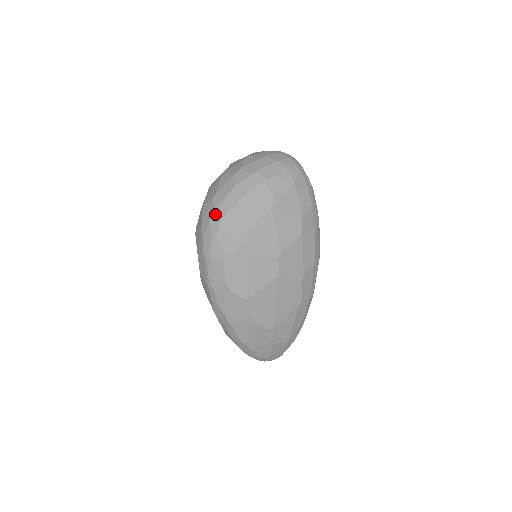
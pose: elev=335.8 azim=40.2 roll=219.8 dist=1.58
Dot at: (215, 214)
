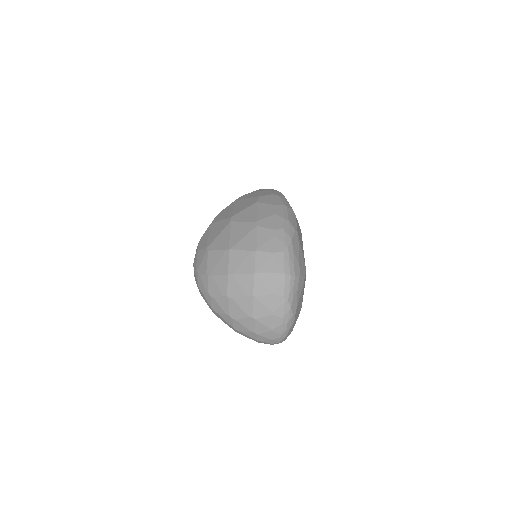
Dot at: (201, 292)
